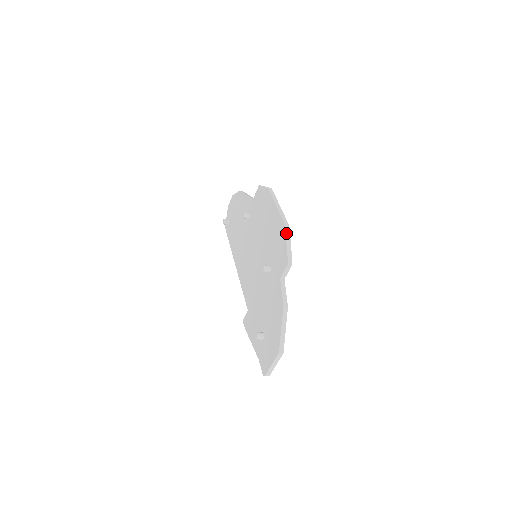
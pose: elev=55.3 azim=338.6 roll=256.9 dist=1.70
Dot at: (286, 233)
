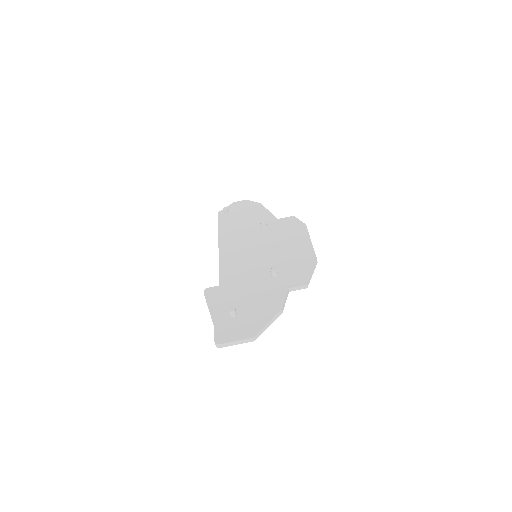
Dot at: (315, 265)
